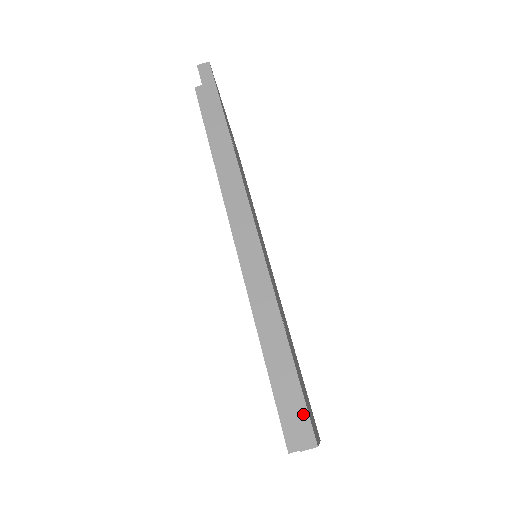
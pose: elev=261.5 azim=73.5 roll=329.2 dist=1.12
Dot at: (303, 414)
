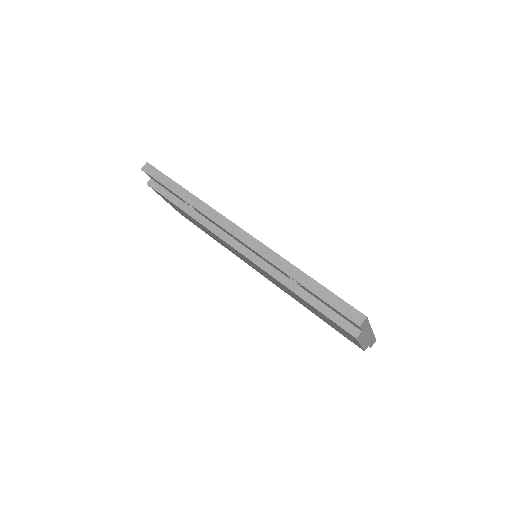
Dot at: (347, 307)
